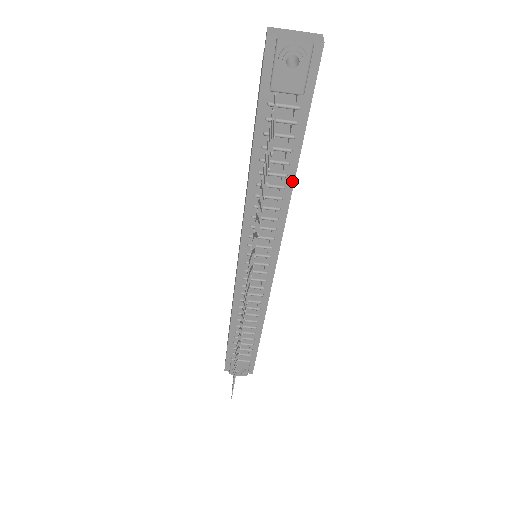
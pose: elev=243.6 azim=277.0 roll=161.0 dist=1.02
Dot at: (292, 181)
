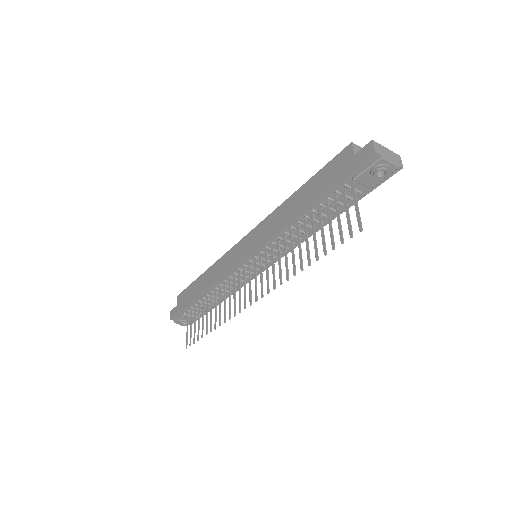
Dot at: occluded
